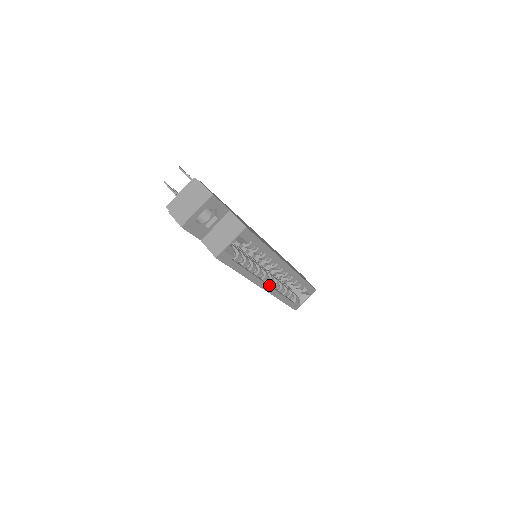
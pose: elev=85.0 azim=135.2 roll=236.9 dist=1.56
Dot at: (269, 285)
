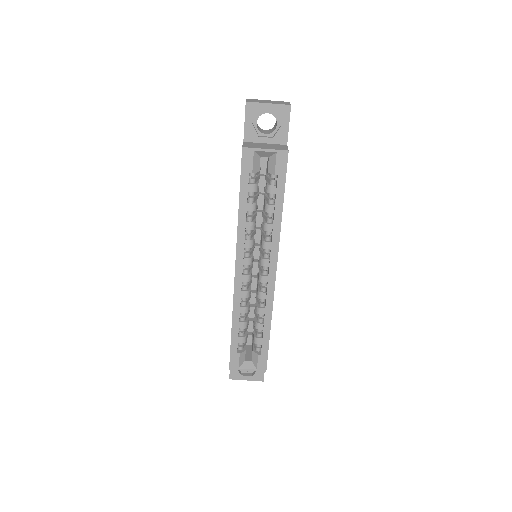
Dot at: (242, 276)
